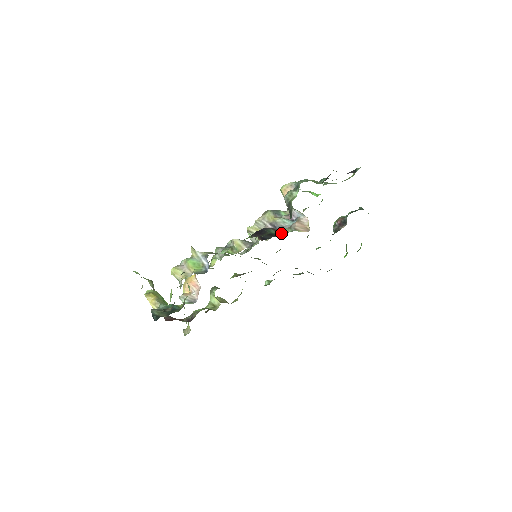
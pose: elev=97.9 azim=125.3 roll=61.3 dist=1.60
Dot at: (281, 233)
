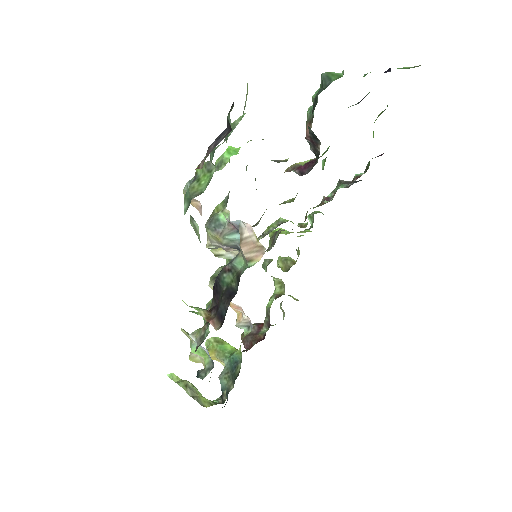
Dot at: (236, 279)
